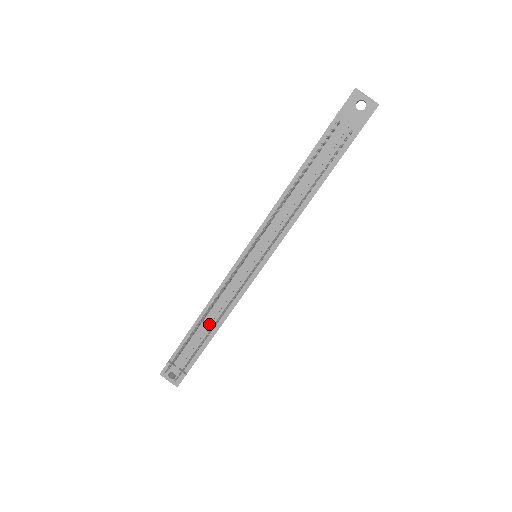
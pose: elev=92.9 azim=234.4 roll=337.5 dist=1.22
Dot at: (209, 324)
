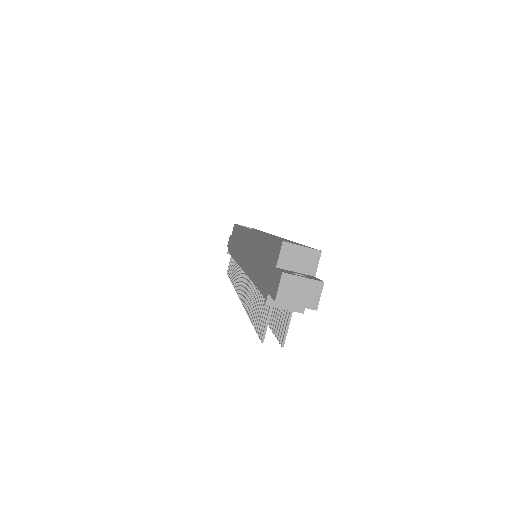
Dot at: occluded
